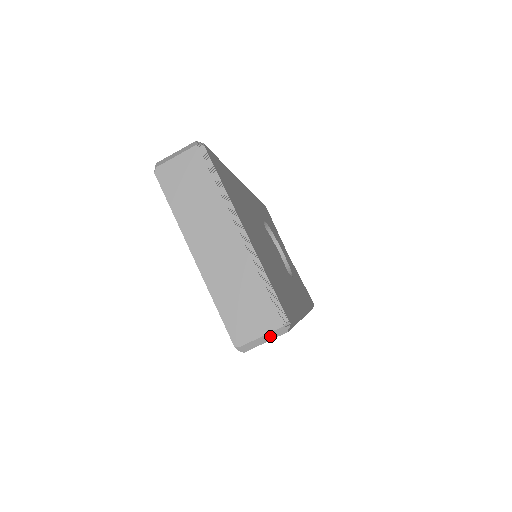
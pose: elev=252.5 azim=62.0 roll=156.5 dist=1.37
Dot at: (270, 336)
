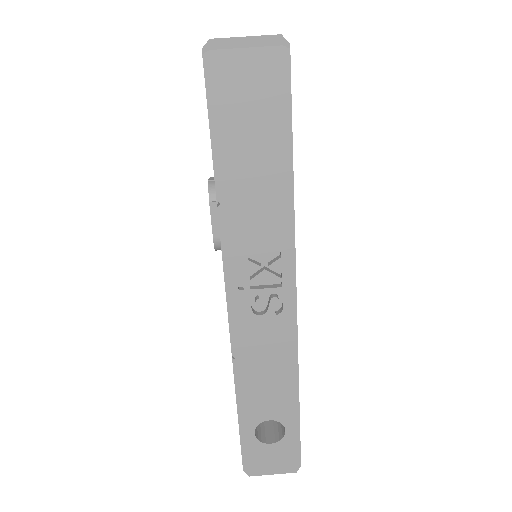
Dot at: (257, 41)
